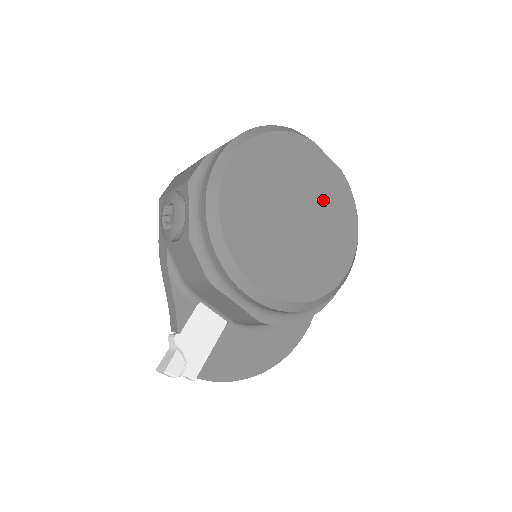
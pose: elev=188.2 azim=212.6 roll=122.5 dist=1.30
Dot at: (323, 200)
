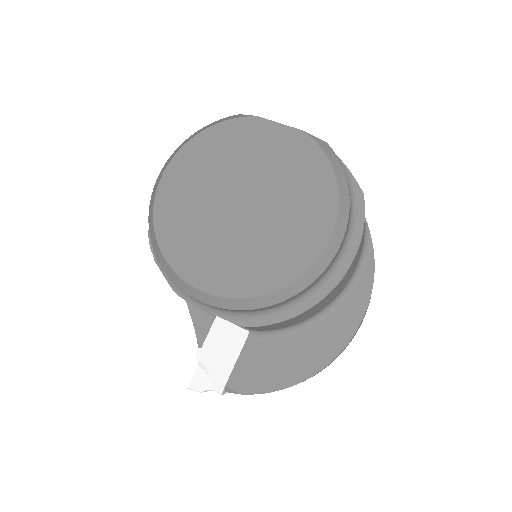
Dot at: (278, 174)
